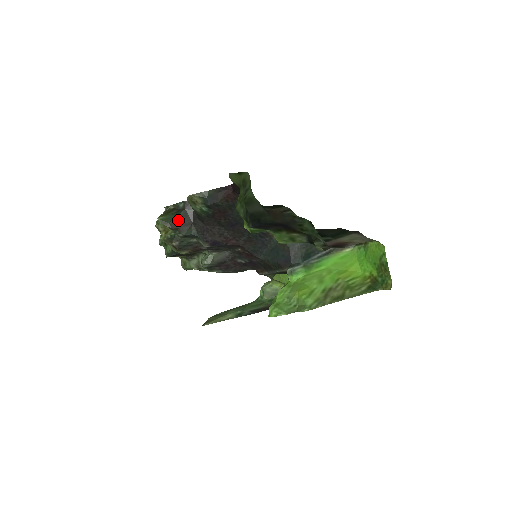
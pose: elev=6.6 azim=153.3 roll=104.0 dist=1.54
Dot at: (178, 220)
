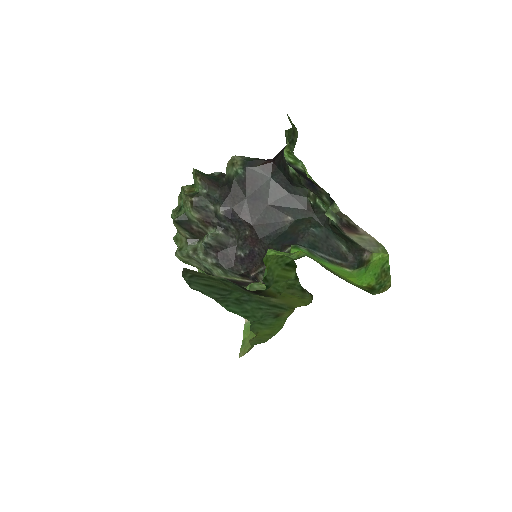
Dot at: (209, 179)
